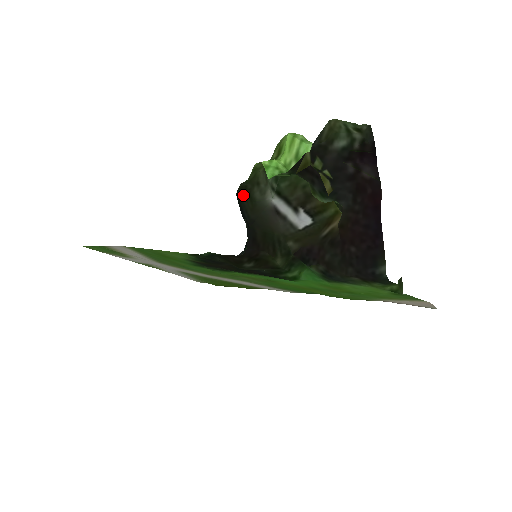
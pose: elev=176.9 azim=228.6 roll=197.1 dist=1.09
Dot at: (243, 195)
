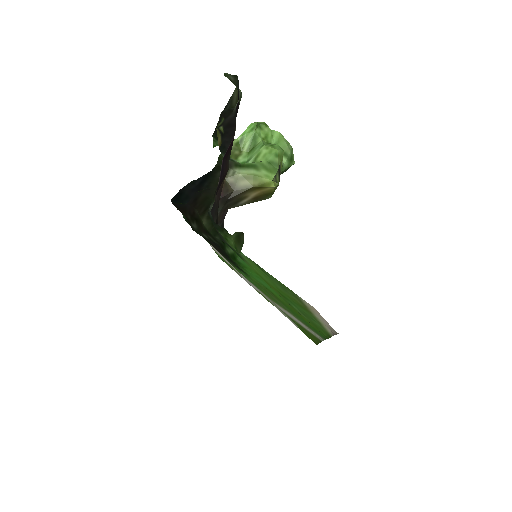
Dot at: (219, 174)
